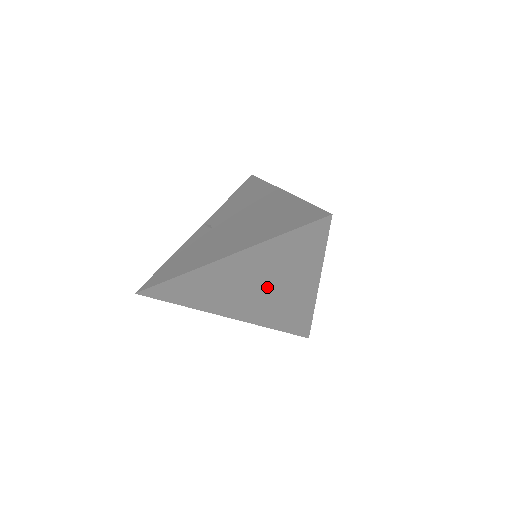
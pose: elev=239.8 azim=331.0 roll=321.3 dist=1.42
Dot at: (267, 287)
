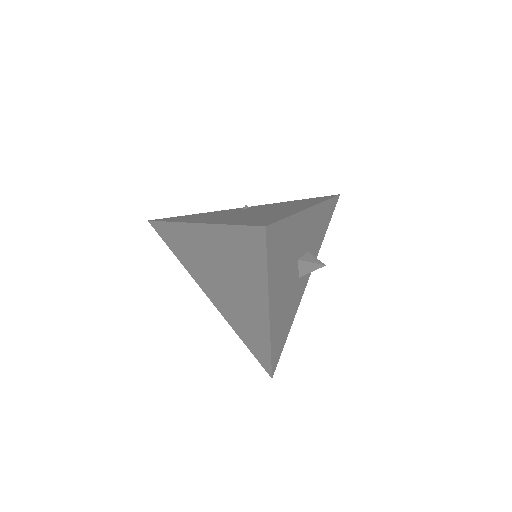
Dot at: (229, 283)
